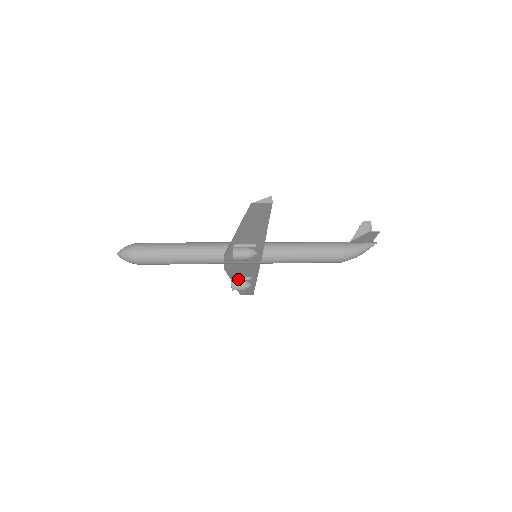
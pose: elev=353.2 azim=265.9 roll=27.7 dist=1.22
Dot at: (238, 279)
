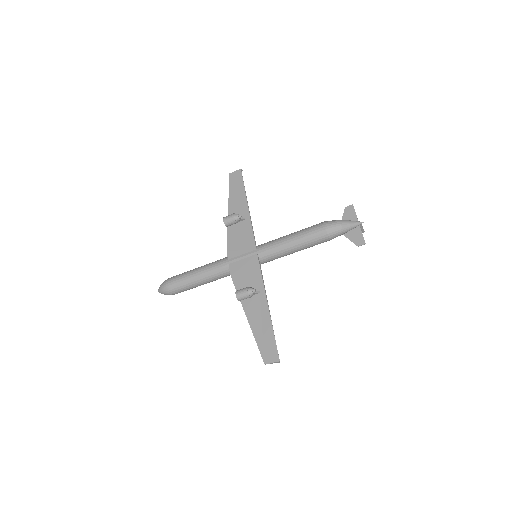
Dot at: occluded
